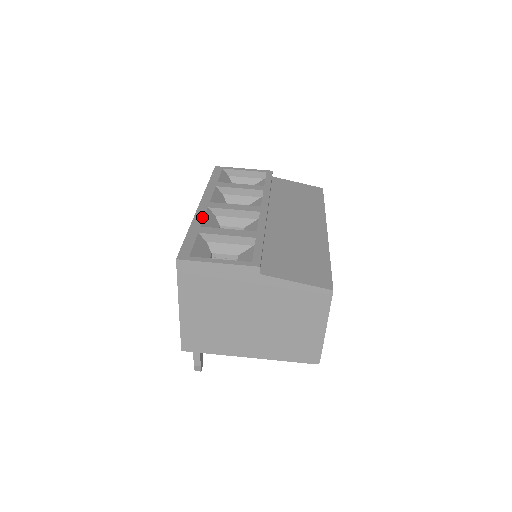
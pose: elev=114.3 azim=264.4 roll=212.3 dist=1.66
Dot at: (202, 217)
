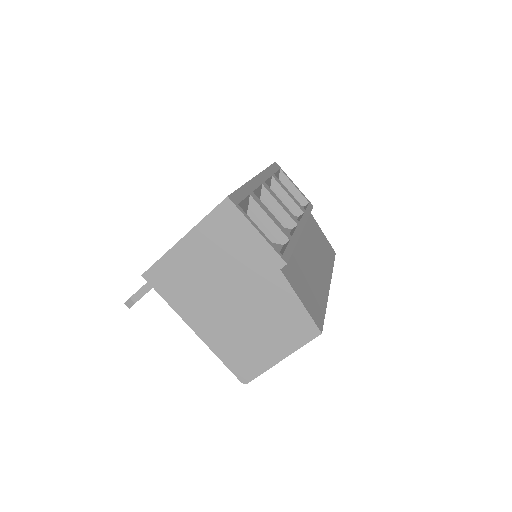
Dot at: (256, 186)
